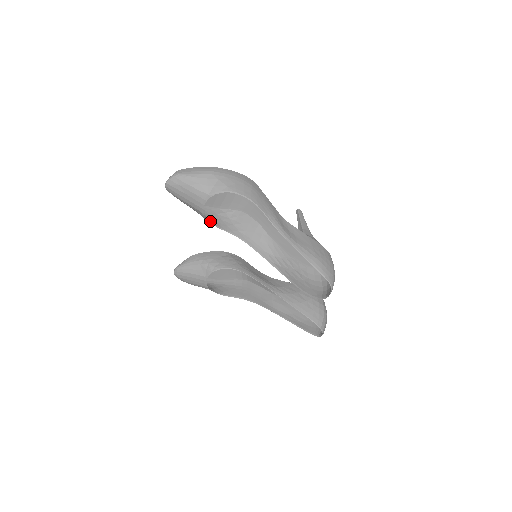
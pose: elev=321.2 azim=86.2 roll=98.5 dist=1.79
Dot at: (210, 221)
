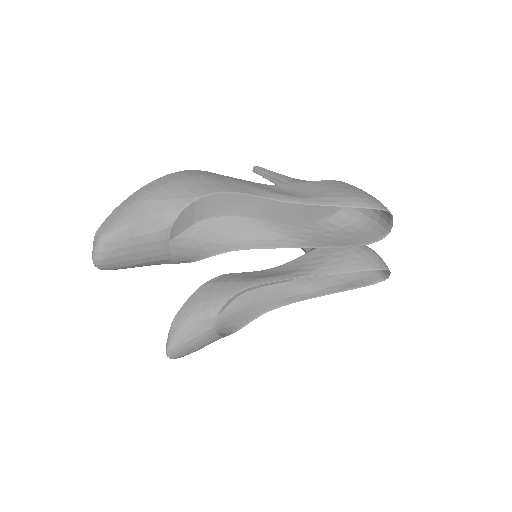
Dot at: (183, 261)
